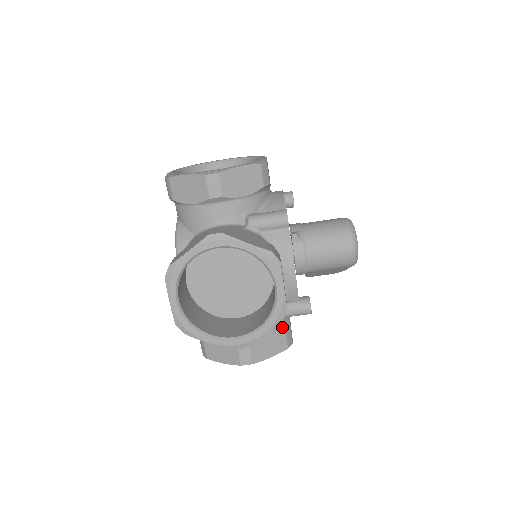
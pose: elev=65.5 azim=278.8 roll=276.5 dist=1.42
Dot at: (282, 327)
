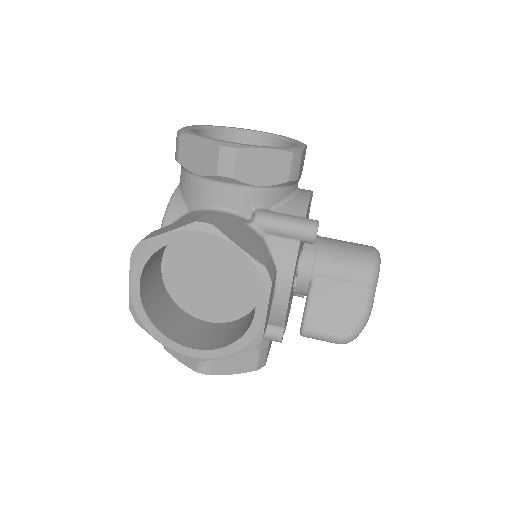
Dot at: occluded
